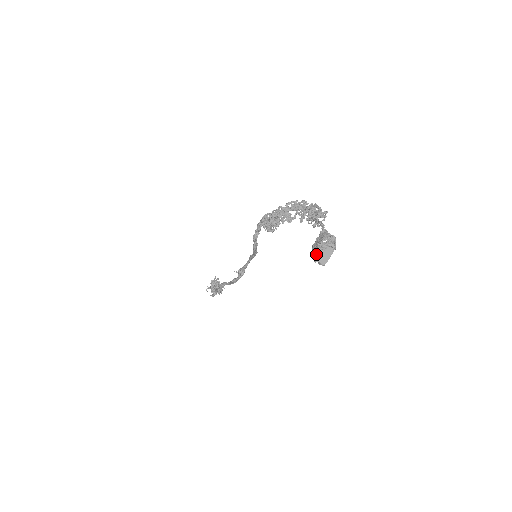
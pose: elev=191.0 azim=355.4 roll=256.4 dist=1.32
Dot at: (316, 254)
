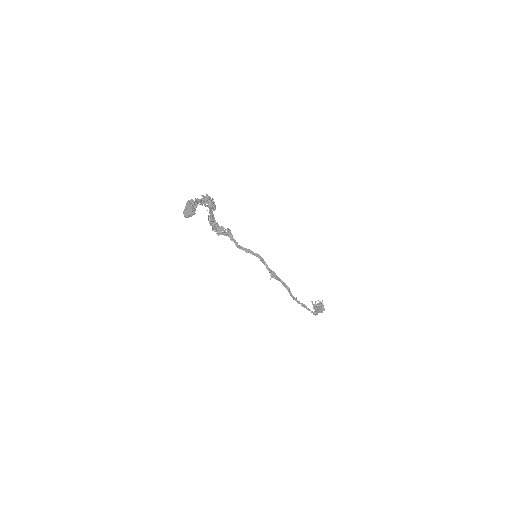
Dot at: (184, 214)
